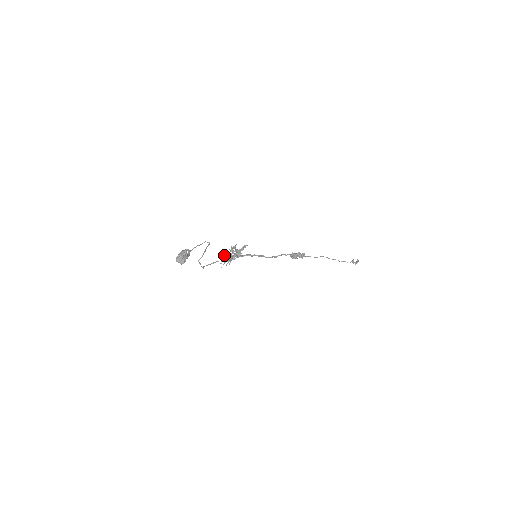
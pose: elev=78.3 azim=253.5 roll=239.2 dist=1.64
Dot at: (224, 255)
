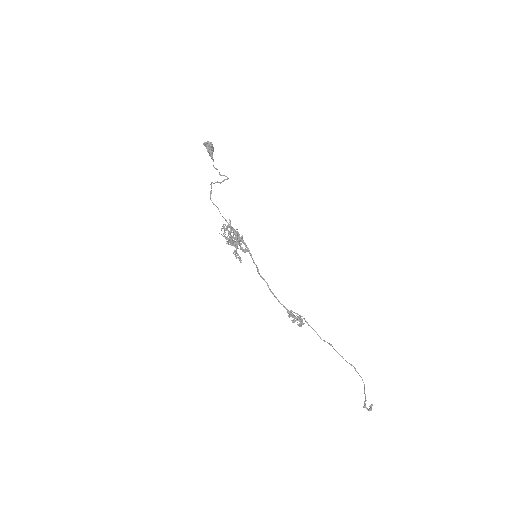
Dot at: (229, 219)
